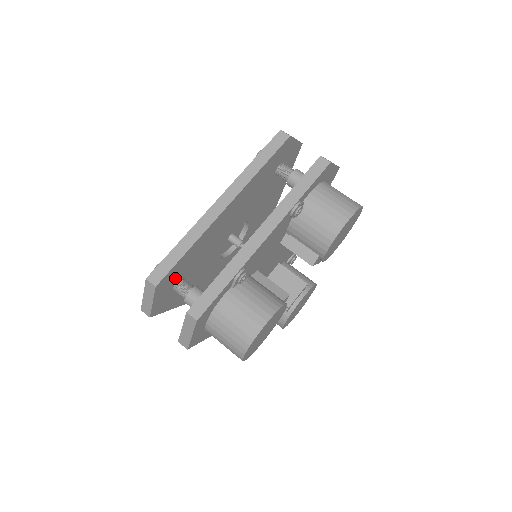
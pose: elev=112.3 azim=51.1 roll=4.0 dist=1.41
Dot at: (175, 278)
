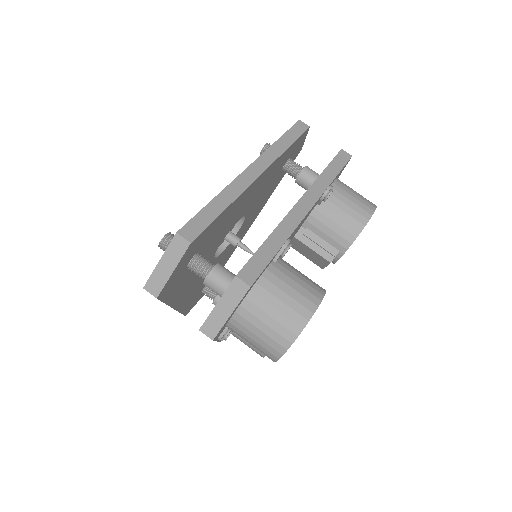
Dot at: (198, 247)
